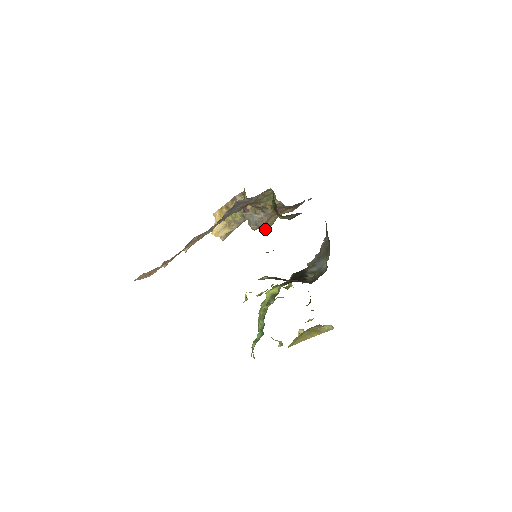
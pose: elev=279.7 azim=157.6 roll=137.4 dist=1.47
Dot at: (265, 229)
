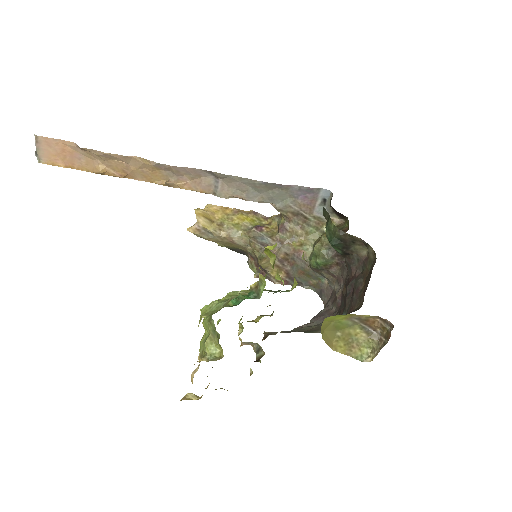
Dot at: (262, 258)
